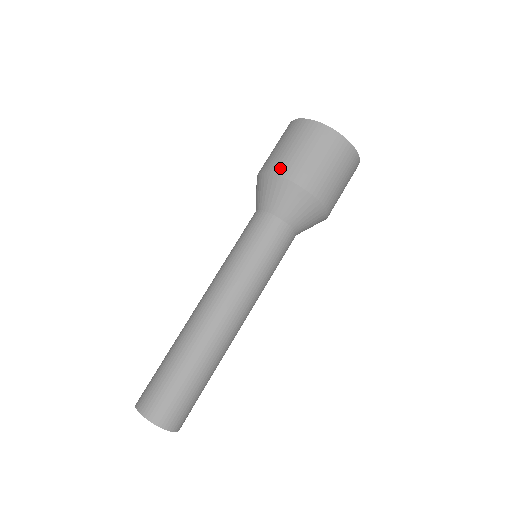
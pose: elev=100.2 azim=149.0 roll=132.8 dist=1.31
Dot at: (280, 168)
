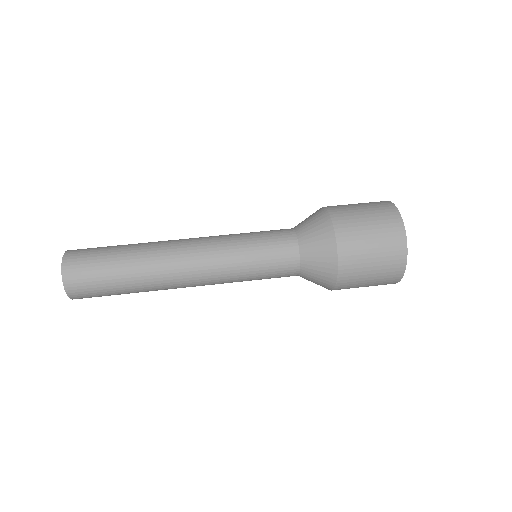
Dot at: occluded
